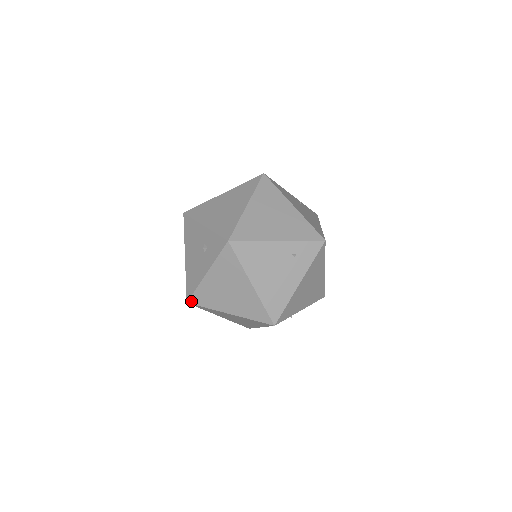
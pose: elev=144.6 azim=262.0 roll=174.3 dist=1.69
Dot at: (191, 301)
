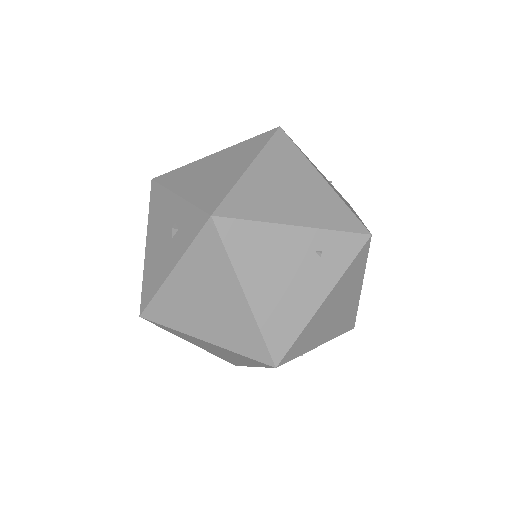
Dot at: (146, 314)
